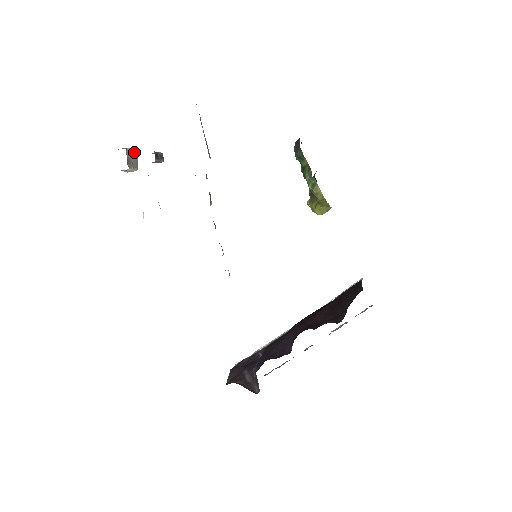
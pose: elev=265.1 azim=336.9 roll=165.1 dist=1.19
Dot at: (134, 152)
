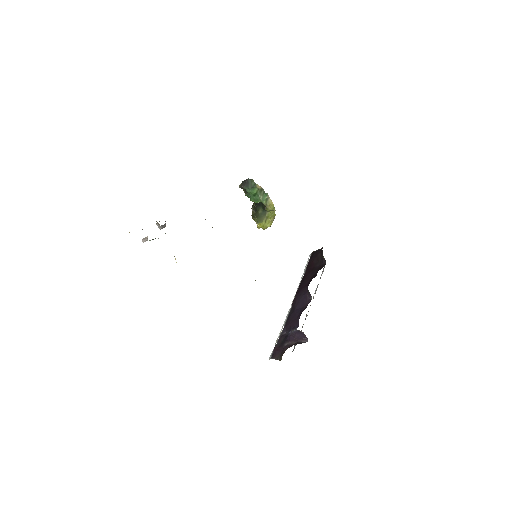
Dot at: occluded
